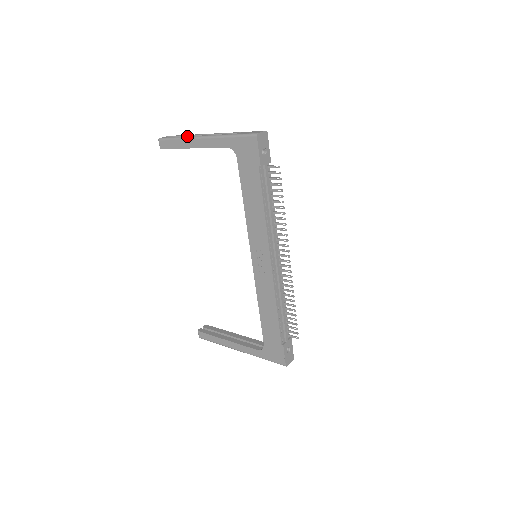
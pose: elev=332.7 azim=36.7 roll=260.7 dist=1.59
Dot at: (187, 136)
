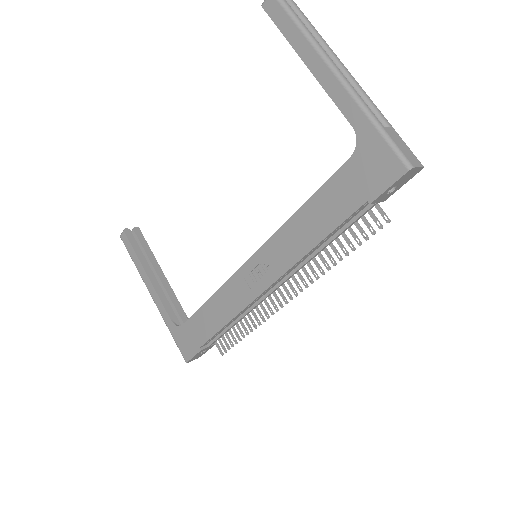
Dot at: occluded
